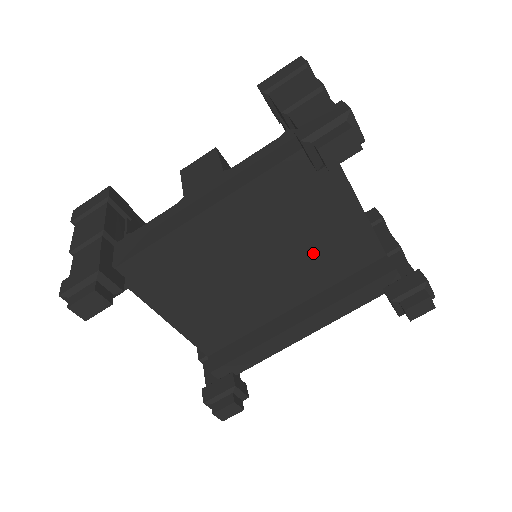
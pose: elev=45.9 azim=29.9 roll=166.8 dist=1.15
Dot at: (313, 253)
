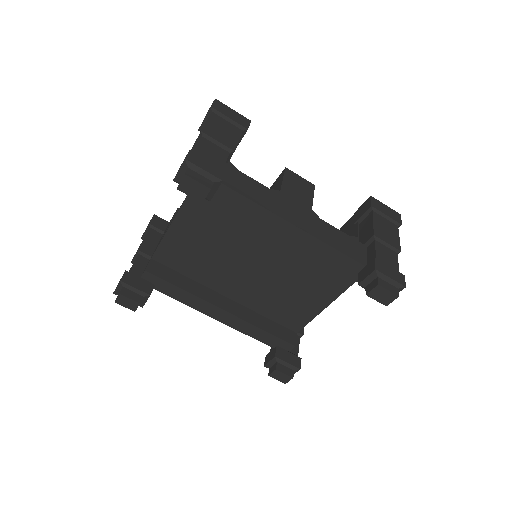
Dot at: (280, 292)
